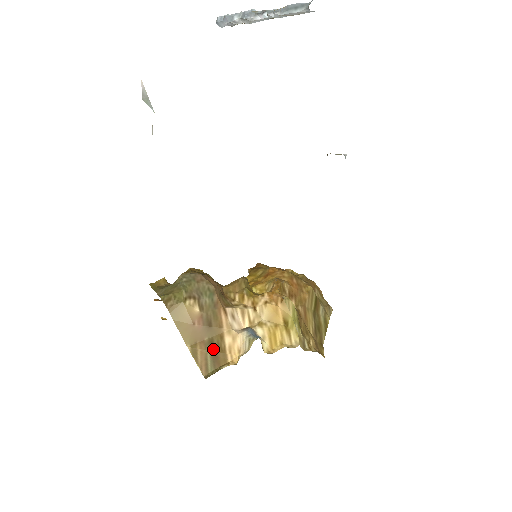
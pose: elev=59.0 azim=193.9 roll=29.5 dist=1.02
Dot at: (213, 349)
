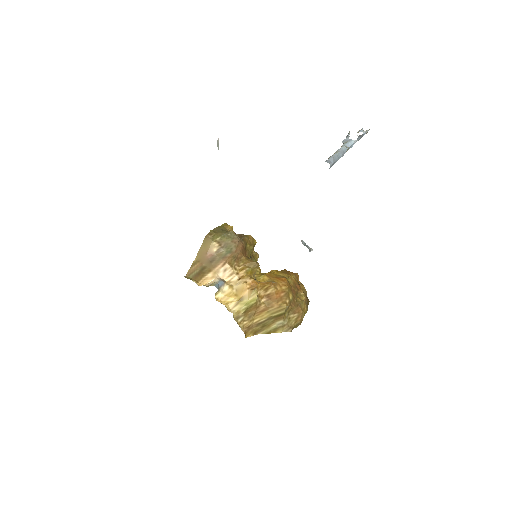
Dot at: (201, 271)
